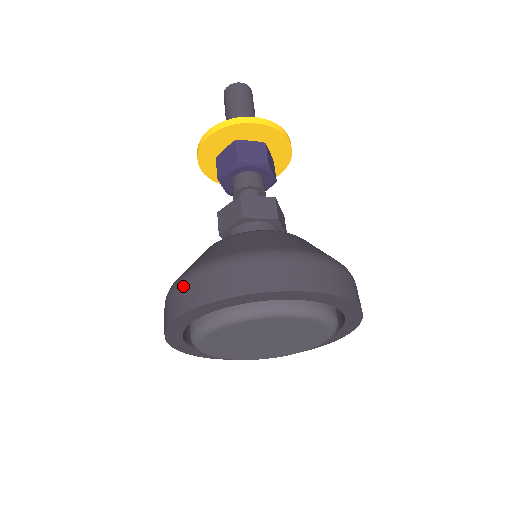
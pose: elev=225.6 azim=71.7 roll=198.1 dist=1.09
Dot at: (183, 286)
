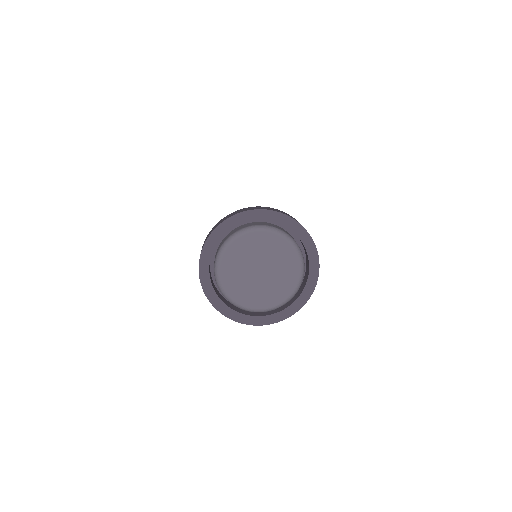
Dot at: occluded
